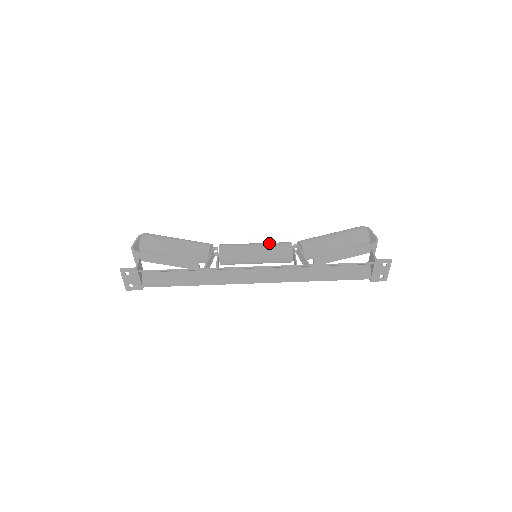
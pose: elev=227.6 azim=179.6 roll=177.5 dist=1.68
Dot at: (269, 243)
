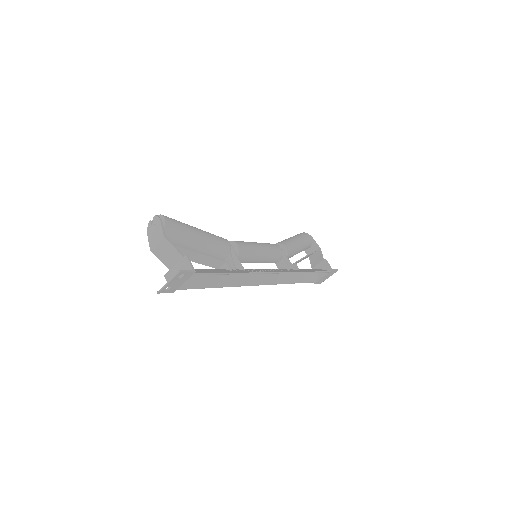
Dot at: (267, 244)
